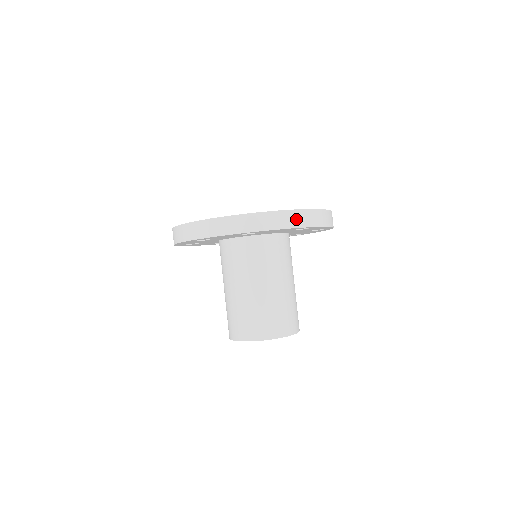
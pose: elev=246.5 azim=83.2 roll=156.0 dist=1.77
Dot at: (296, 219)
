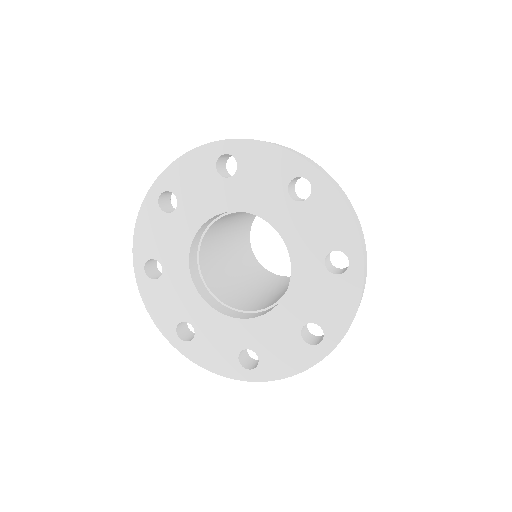
Dot at: occluded
